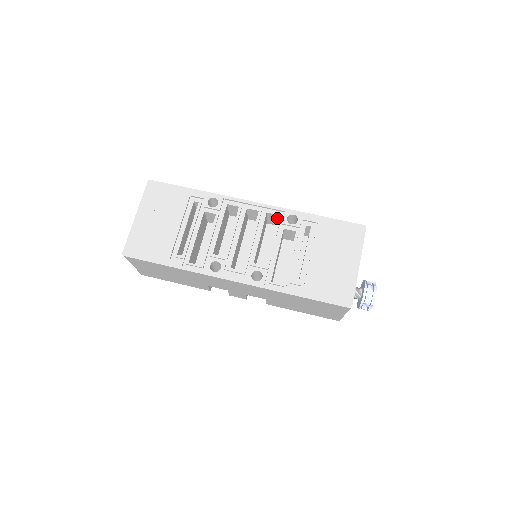
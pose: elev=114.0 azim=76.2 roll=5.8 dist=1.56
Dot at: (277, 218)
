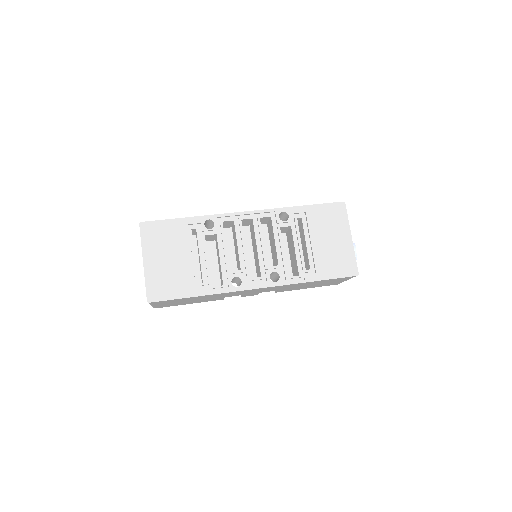
Dot at: (268, 219)
